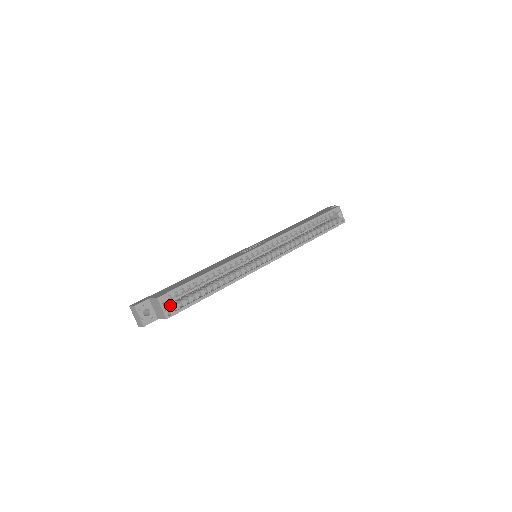
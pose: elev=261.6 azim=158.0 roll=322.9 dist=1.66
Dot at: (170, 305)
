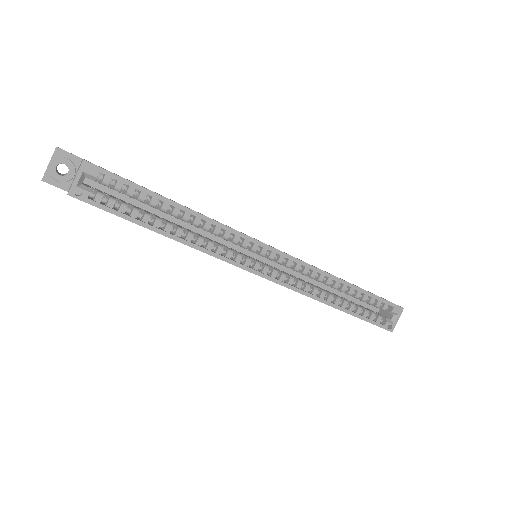
Dot at: (96, 190)
